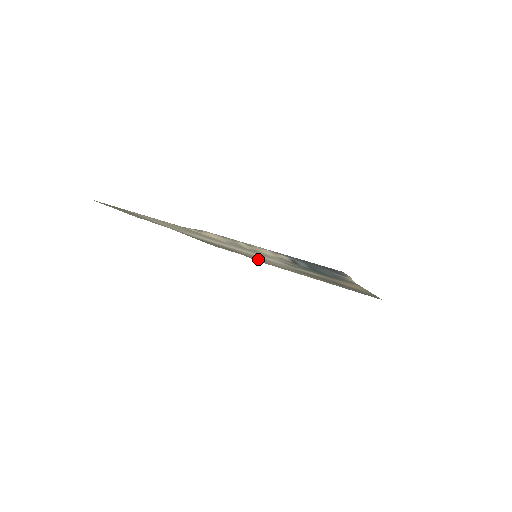
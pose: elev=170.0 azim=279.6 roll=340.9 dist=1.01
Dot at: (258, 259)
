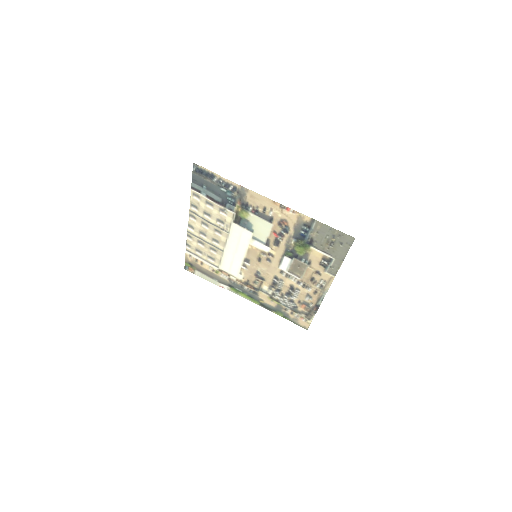
Dot at: (287, 281)
